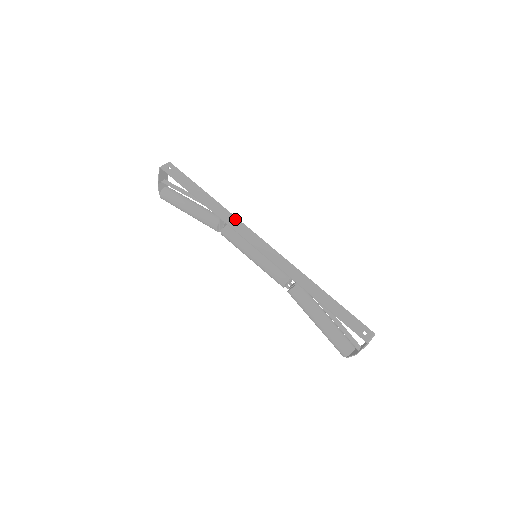
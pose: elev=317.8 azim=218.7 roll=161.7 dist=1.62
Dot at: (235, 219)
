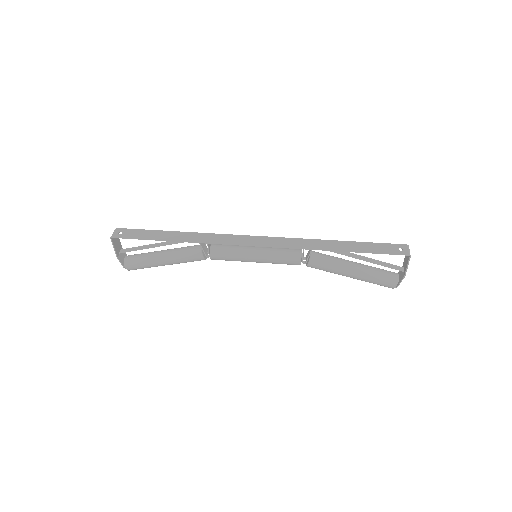
Dot at: (215, 235)
